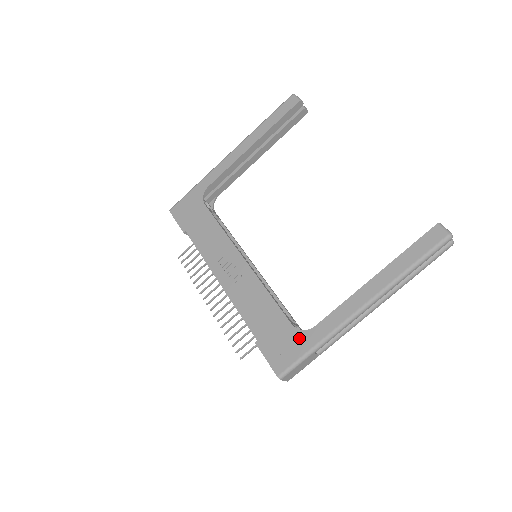
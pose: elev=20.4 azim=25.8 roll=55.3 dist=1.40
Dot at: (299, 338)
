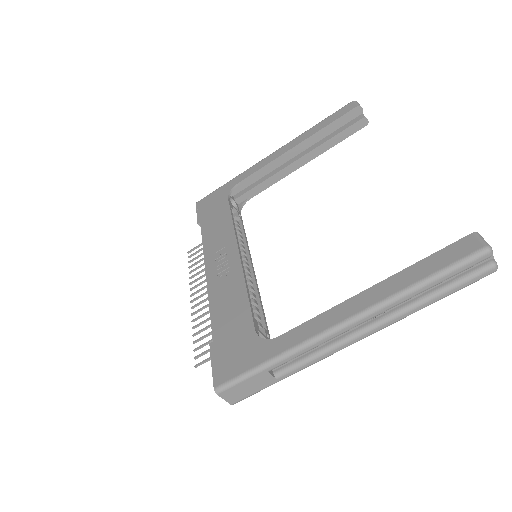
Dot at: (256, 347)
